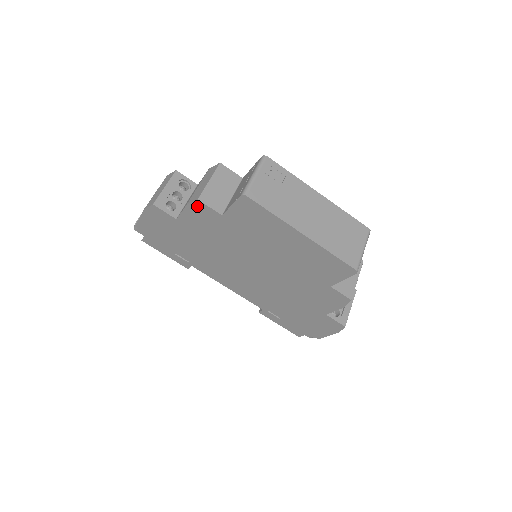
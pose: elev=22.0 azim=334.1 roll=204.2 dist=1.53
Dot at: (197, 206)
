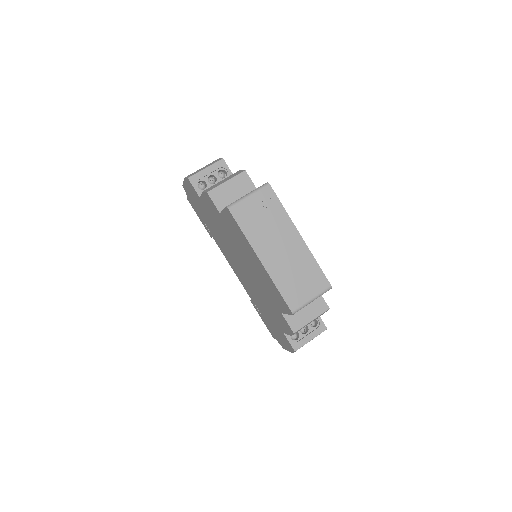
Dot at: (207, 197)
